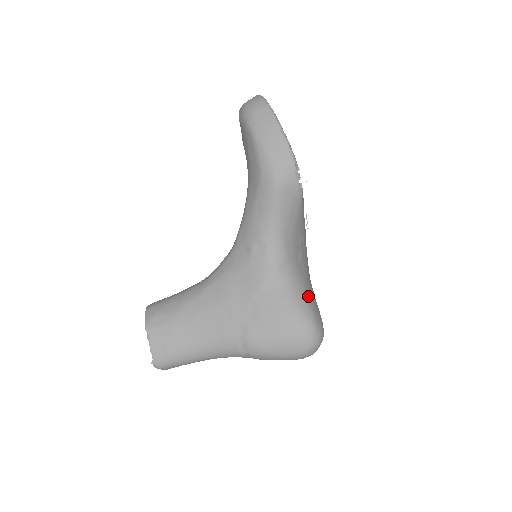
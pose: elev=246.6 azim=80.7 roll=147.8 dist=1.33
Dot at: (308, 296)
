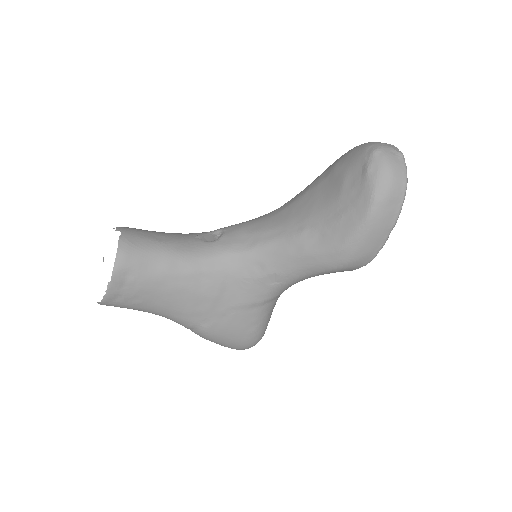
Dot at: occluded
